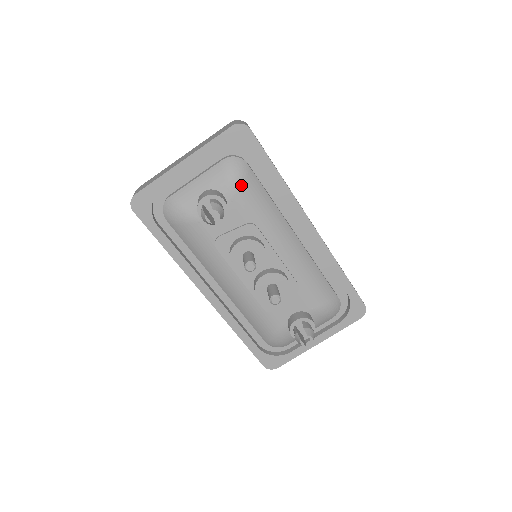
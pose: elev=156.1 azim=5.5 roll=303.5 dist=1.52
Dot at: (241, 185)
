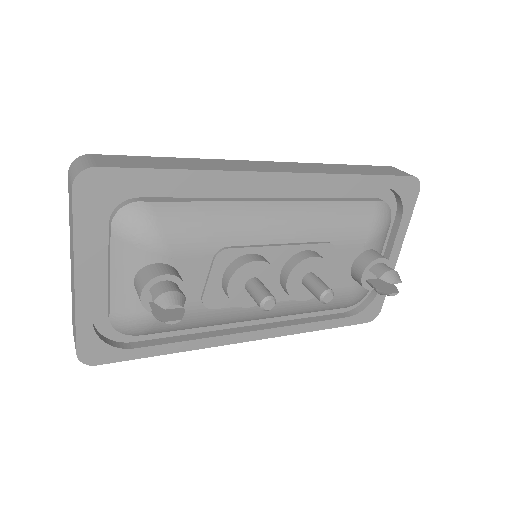
Dot at: (161, 233)
